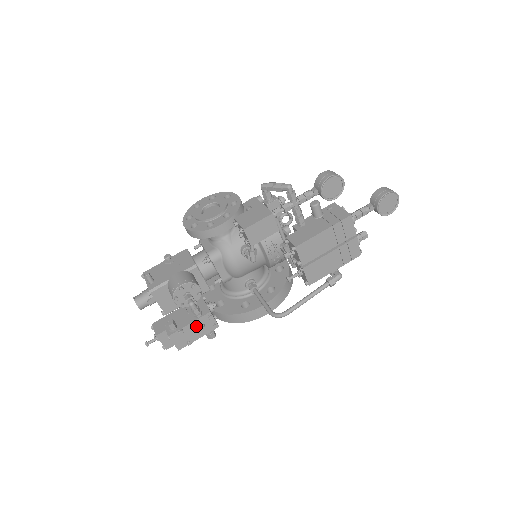
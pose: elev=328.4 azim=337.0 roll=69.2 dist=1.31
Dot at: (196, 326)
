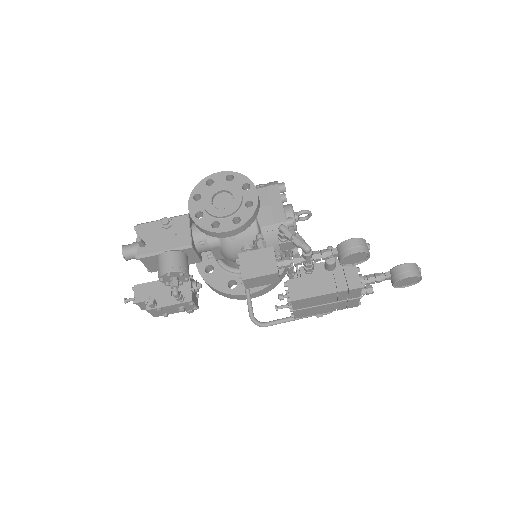
Dot at: (176, 307)
